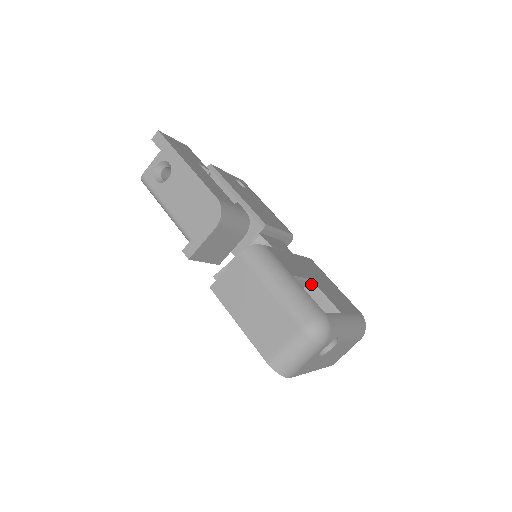
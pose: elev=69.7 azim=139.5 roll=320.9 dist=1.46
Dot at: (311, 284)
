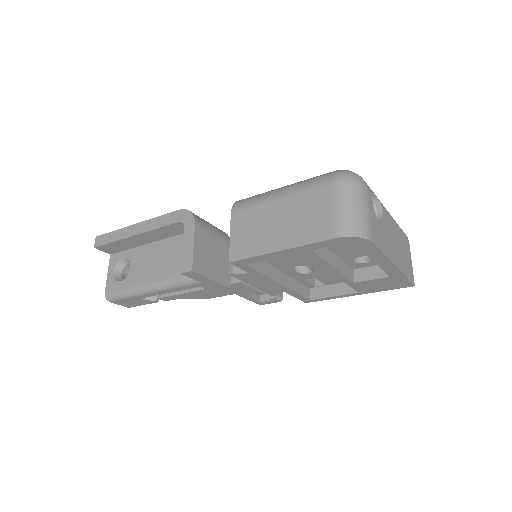
Dot at: occluded
